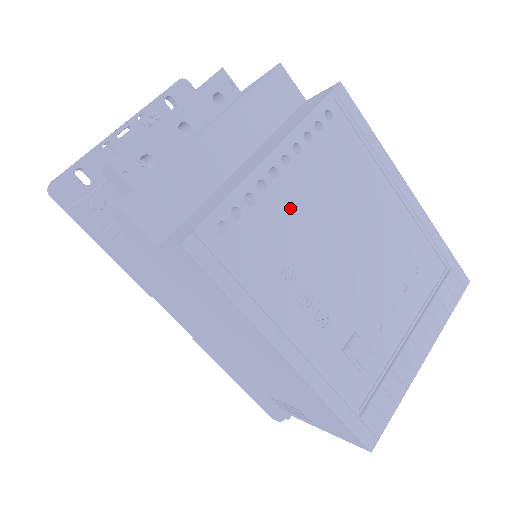
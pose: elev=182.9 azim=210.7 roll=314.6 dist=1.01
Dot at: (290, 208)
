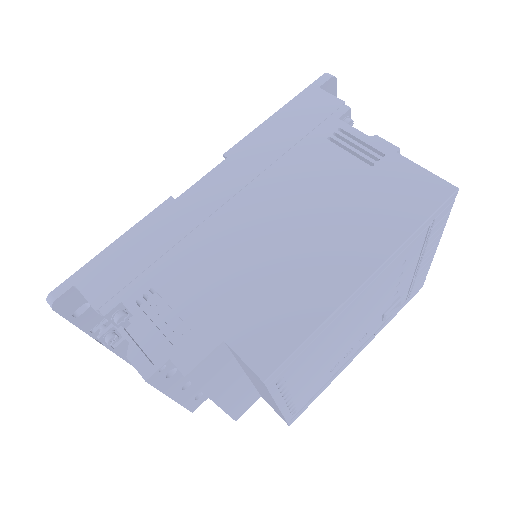
Dot at: (310, 382)
